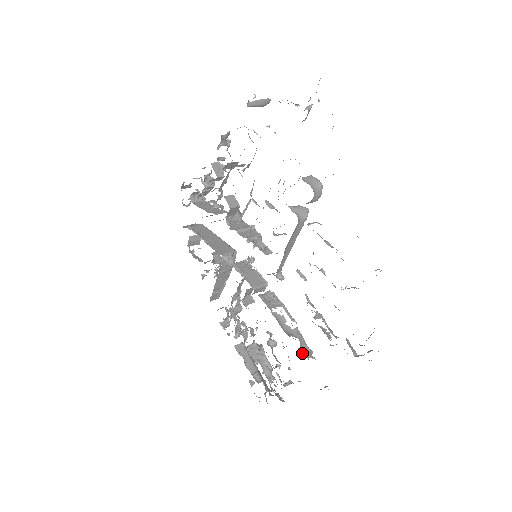
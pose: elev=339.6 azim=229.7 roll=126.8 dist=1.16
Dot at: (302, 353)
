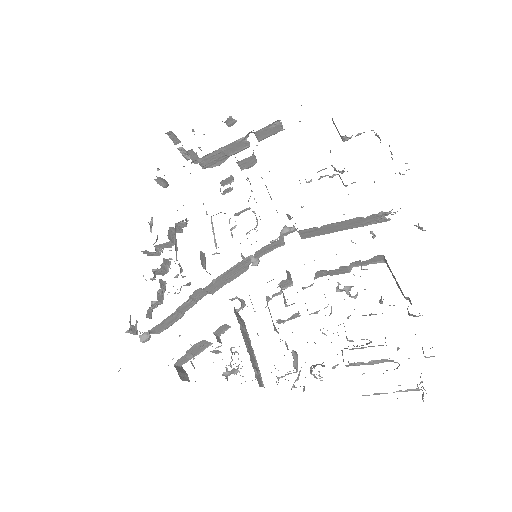
Dot at: occluded
